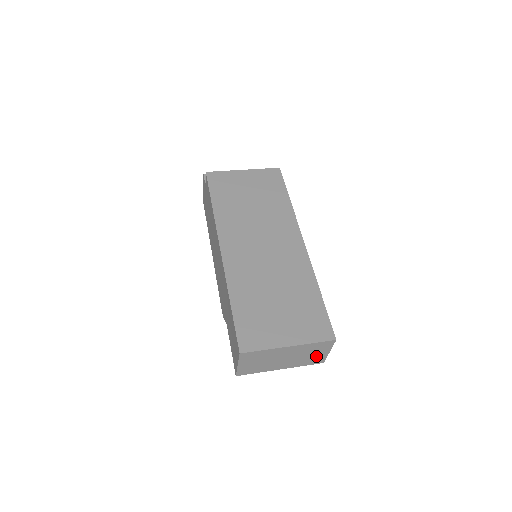
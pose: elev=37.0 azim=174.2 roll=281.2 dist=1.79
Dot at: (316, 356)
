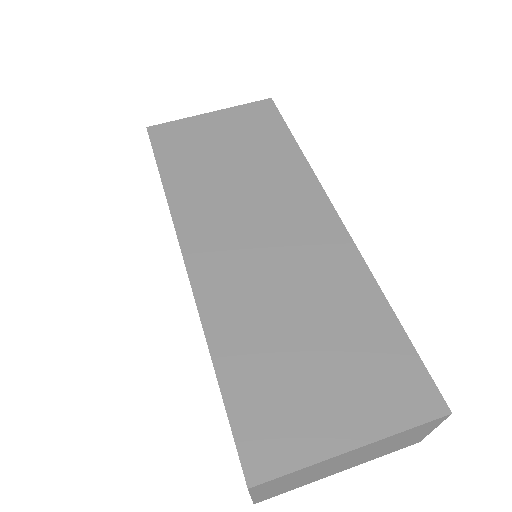
Dot at: (407, 440)
